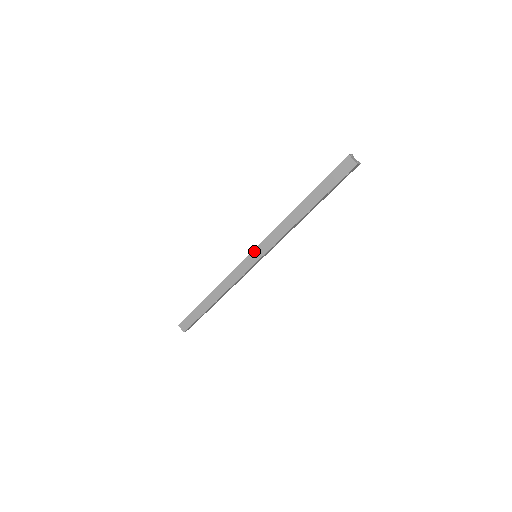
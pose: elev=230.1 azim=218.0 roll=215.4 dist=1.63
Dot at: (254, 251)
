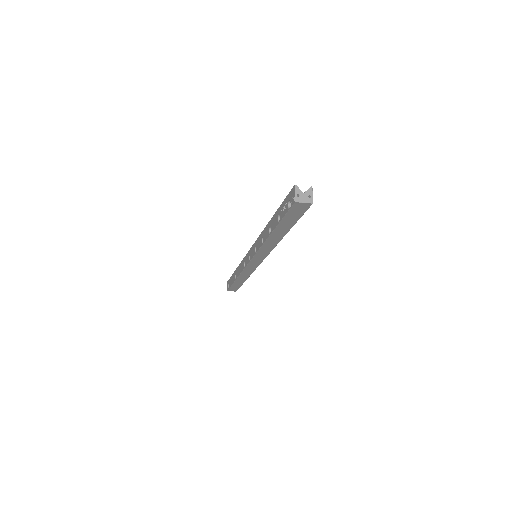
Dot at: (252, 260)
